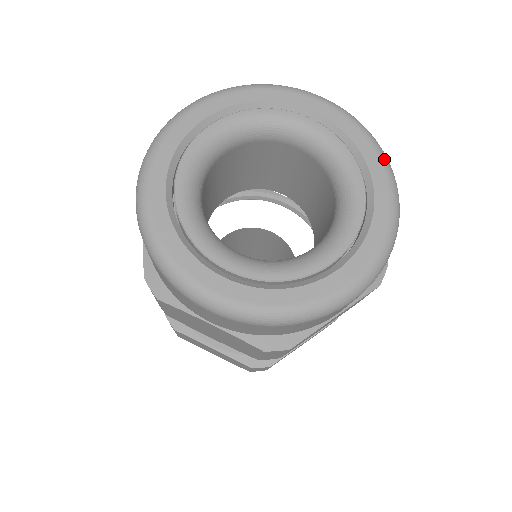
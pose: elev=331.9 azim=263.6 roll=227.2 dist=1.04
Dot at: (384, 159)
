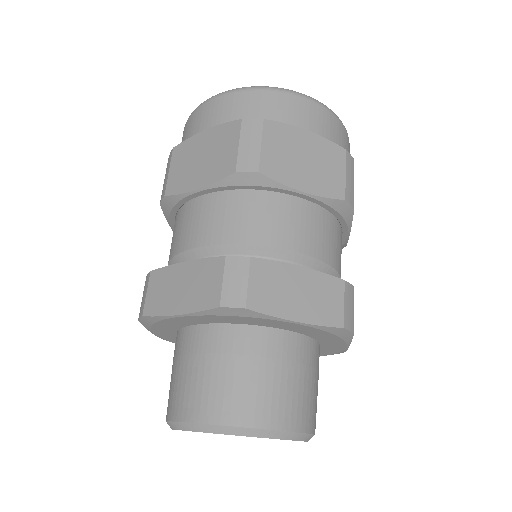
Dot at: occluded
